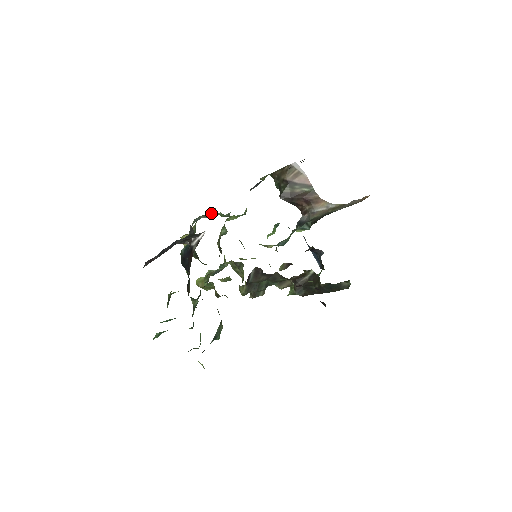
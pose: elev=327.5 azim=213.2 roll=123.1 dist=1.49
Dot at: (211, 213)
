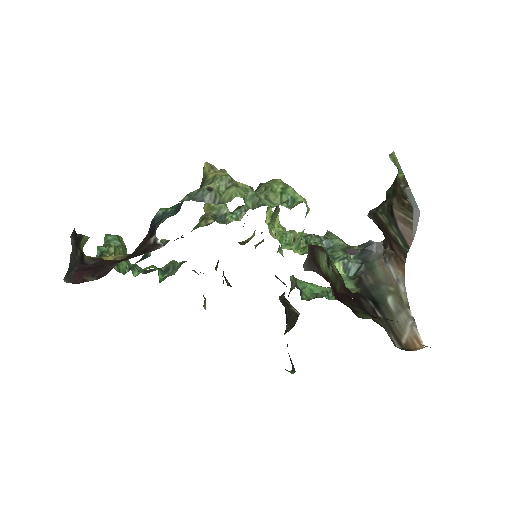
Dot at: (225, 198)
